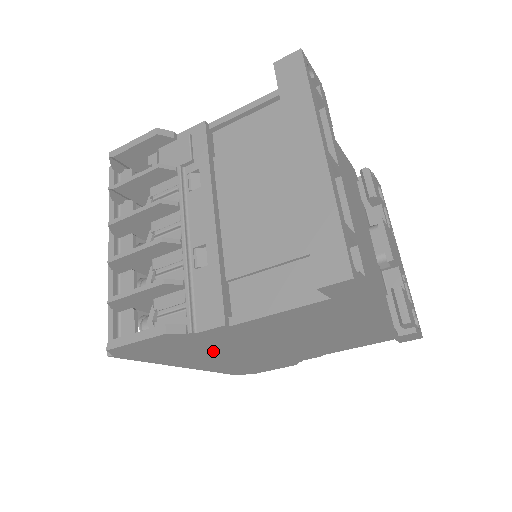
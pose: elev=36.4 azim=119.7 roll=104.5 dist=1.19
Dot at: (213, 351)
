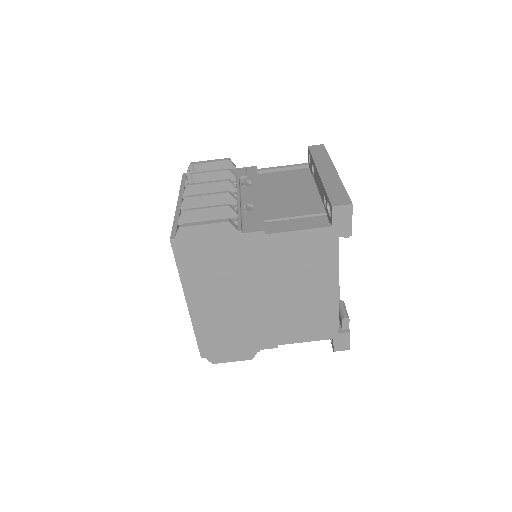
Dot at: (227, 278)
